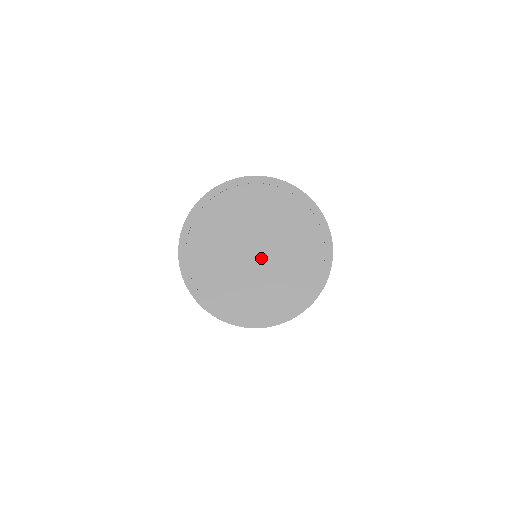
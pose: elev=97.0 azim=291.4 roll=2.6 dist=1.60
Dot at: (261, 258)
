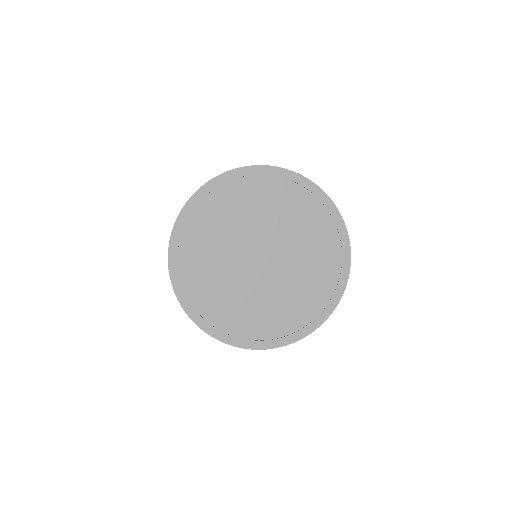
Dot at: (272, 265)
